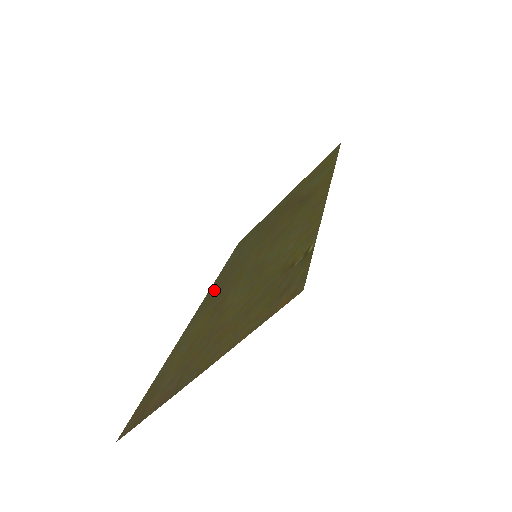
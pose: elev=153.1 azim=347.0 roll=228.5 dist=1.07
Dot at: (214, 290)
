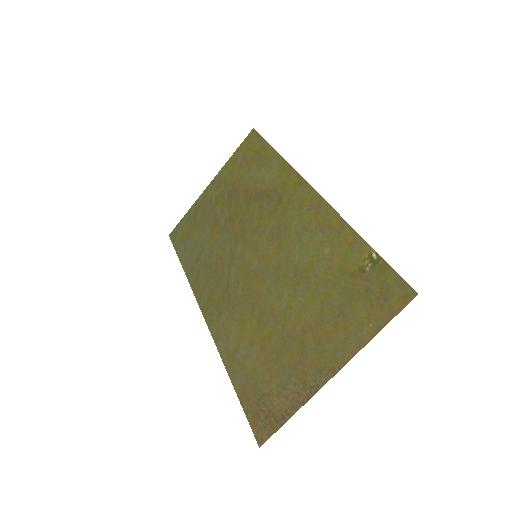
Dot at: (210, 293)
